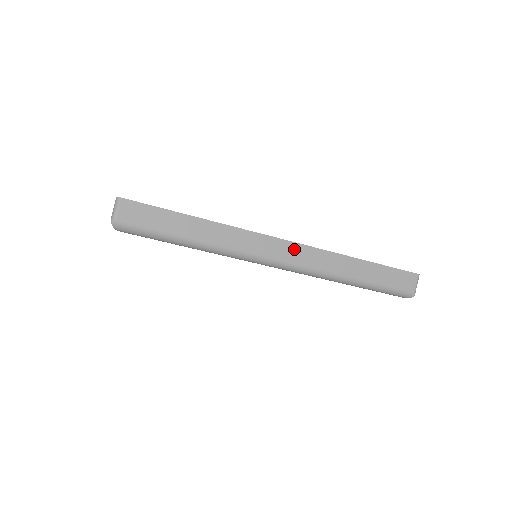
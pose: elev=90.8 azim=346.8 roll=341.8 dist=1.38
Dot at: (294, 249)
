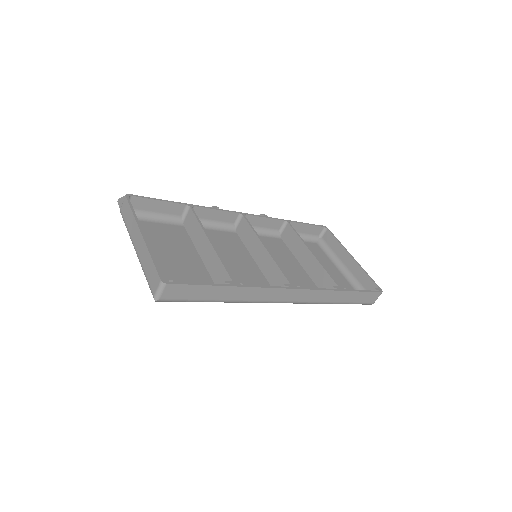
Dot at: (298, 293)
